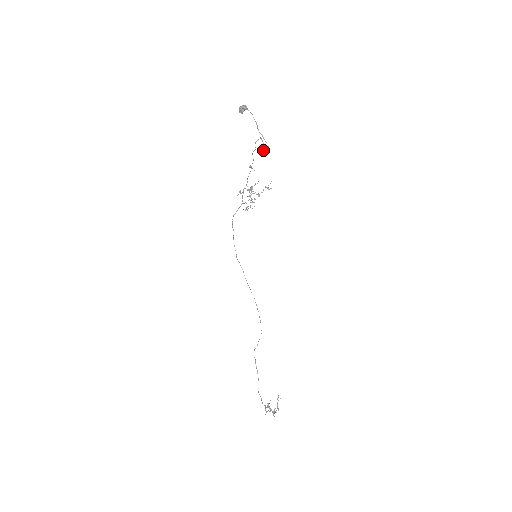
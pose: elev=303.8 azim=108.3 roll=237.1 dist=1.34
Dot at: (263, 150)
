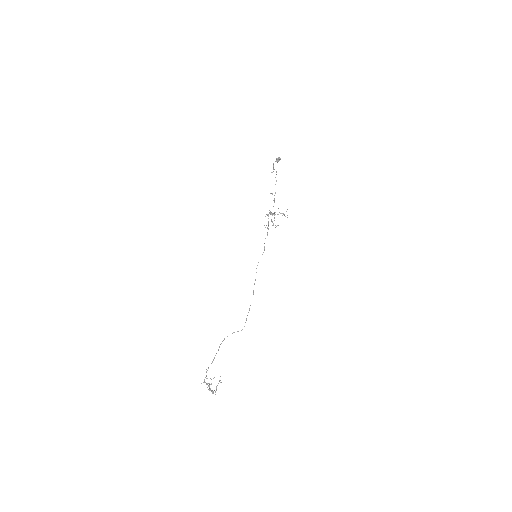
Dot at: occluded
